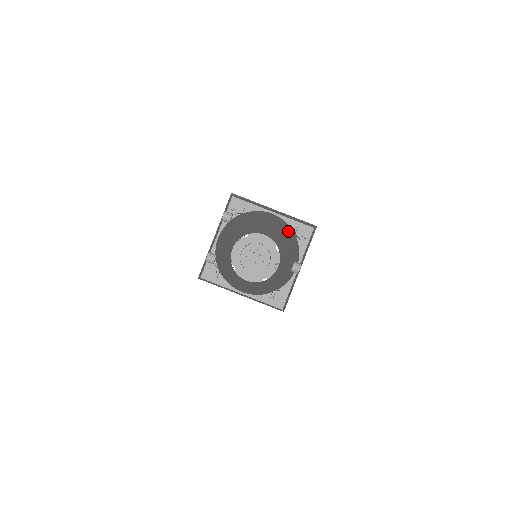
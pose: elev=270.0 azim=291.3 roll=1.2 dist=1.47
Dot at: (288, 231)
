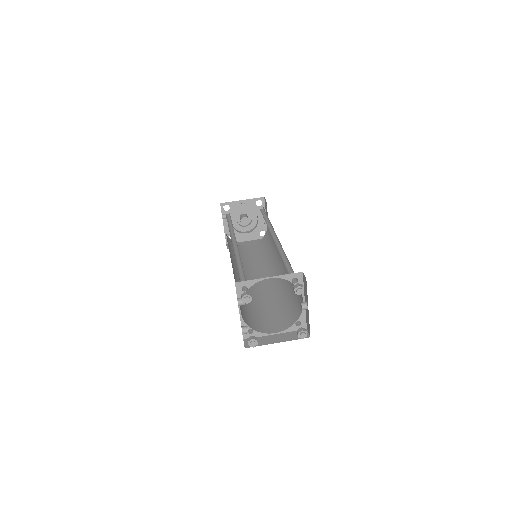
Dot at: occluded
